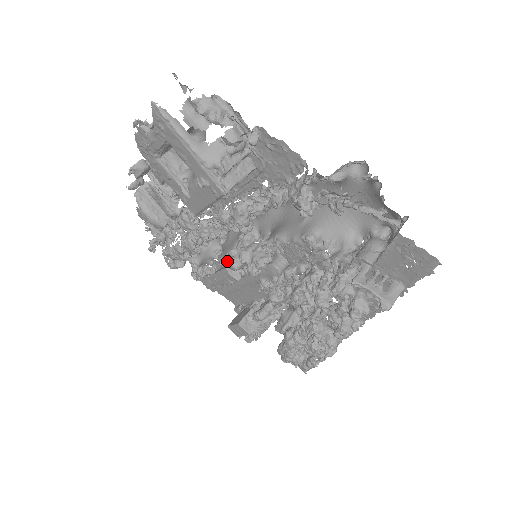
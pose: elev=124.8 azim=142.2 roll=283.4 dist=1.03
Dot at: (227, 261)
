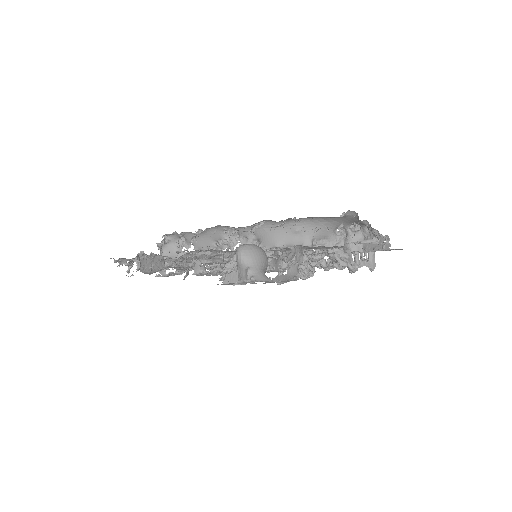
Dot at: occluded
